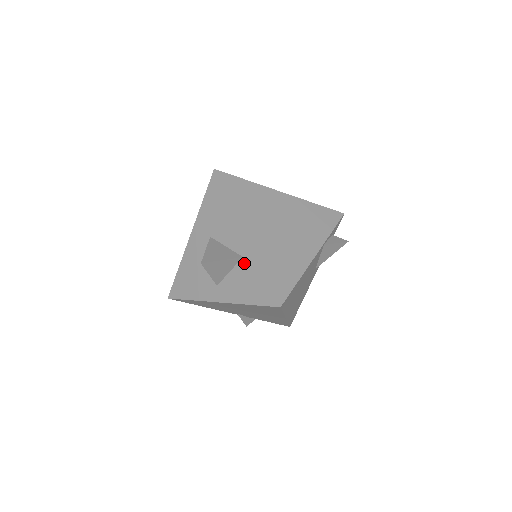
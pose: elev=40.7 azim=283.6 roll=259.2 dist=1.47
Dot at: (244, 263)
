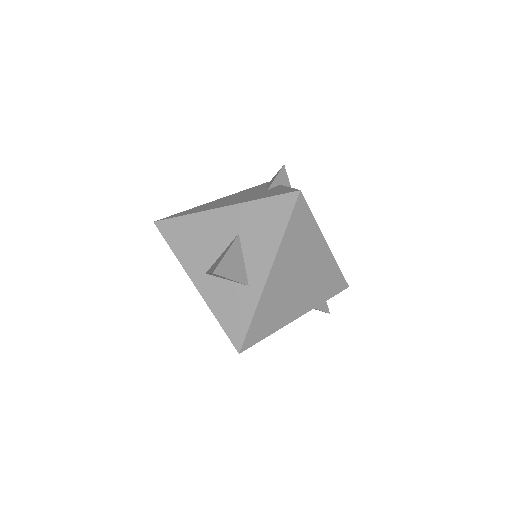
Dot at: (245, 291)
